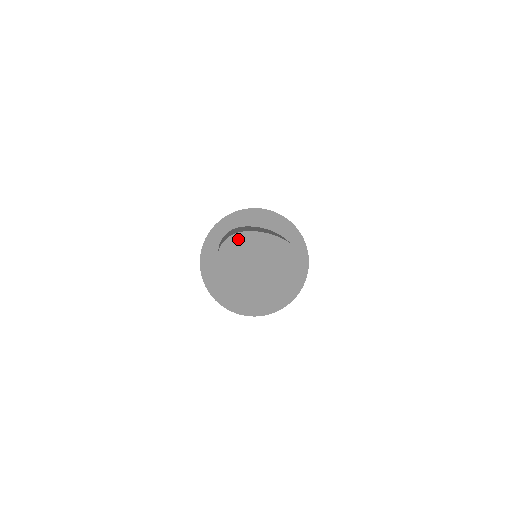
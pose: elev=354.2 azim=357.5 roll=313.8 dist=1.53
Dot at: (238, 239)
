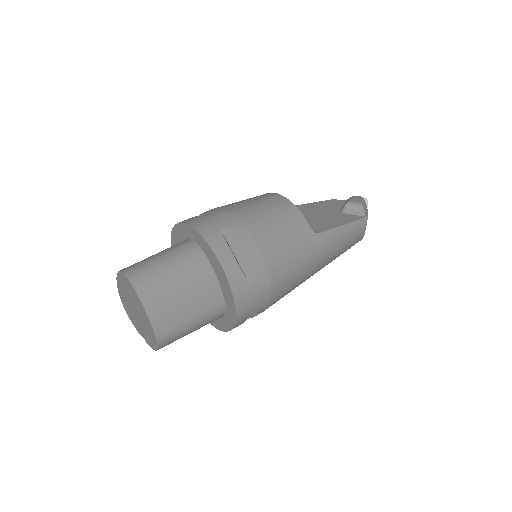
Dot at: (131, 287)
